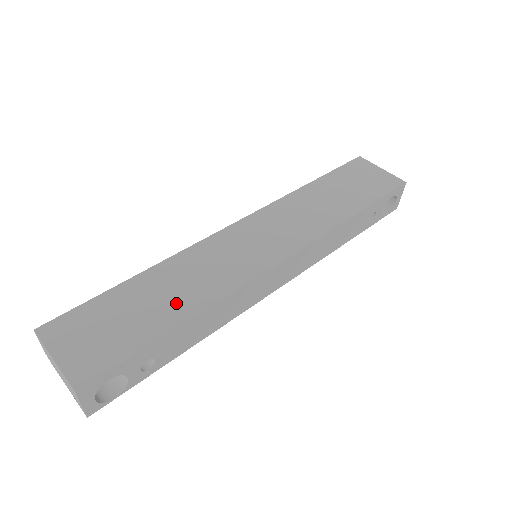
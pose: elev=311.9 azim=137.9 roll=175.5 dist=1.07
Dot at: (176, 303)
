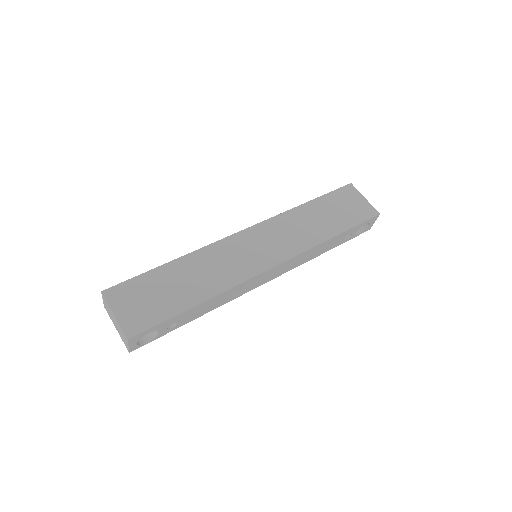
Dot at: (196, 288)
